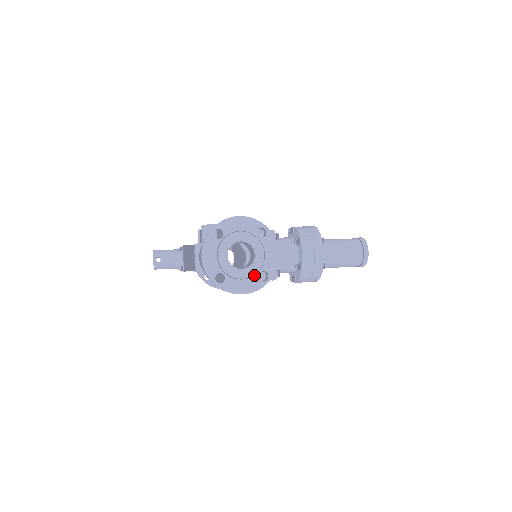
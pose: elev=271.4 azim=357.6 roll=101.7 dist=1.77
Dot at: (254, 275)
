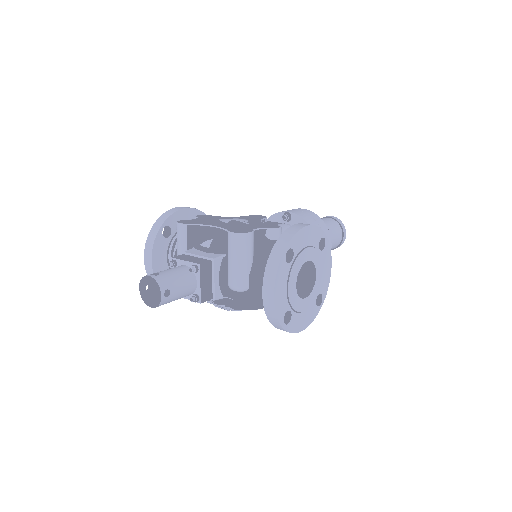
Dot at: (313, 302)
